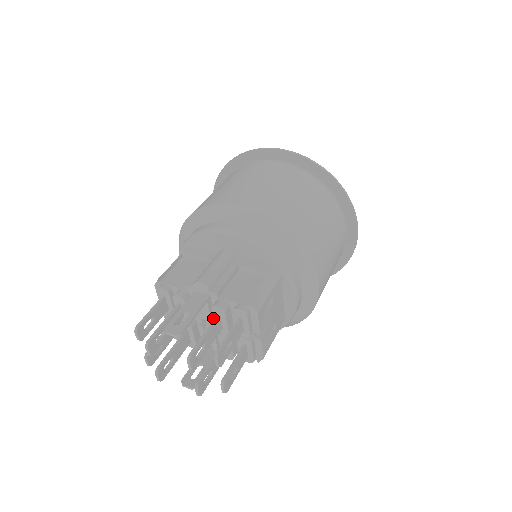
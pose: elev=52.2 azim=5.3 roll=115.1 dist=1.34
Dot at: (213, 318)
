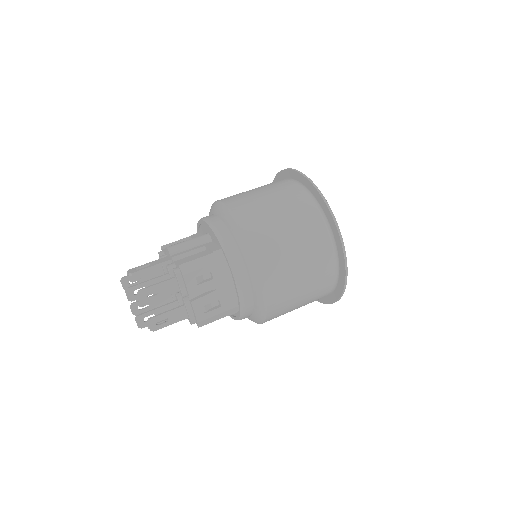
Dot at: occluded
